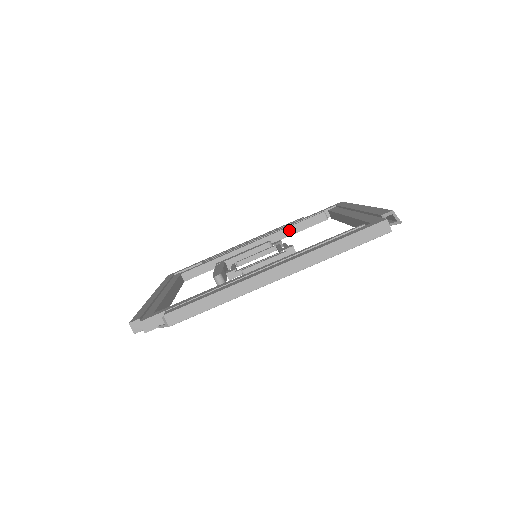
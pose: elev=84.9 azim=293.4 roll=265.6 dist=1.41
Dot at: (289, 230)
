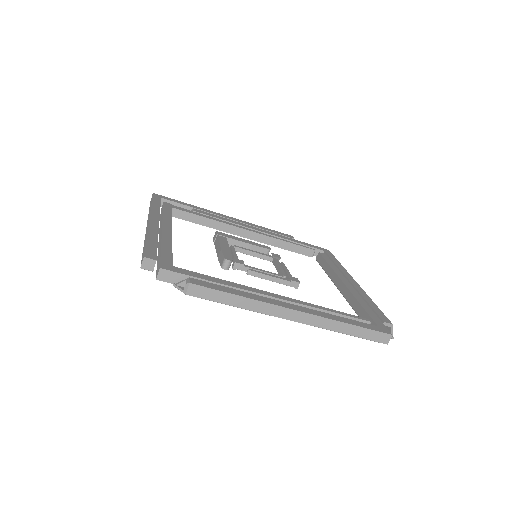
Dot at: (281, 243)
